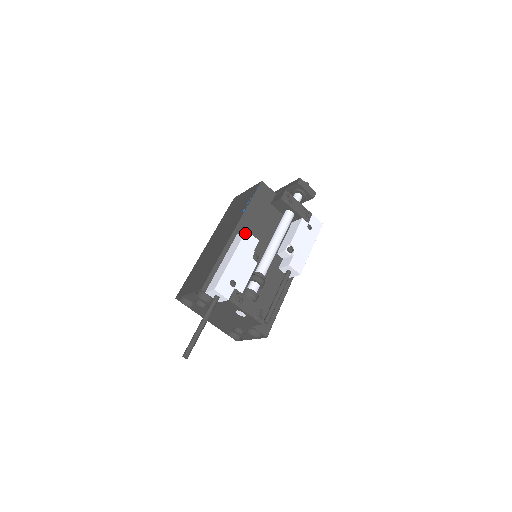
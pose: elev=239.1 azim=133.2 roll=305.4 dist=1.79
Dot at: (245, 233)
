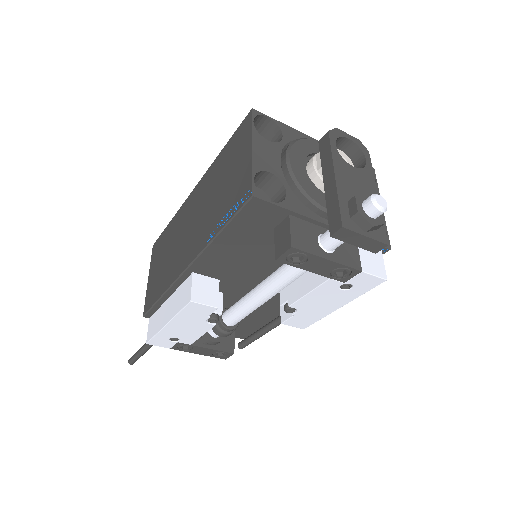
Dot at: (188, 304)
